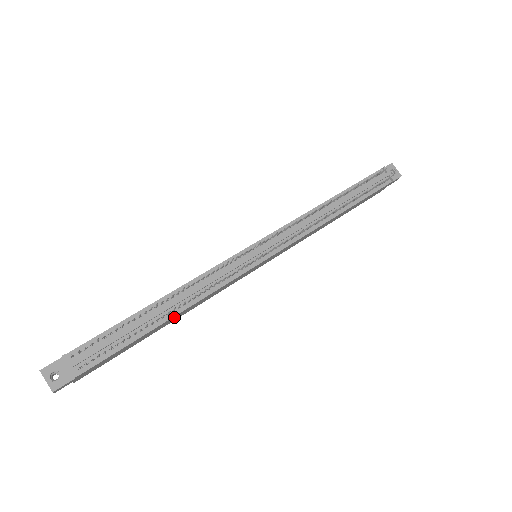
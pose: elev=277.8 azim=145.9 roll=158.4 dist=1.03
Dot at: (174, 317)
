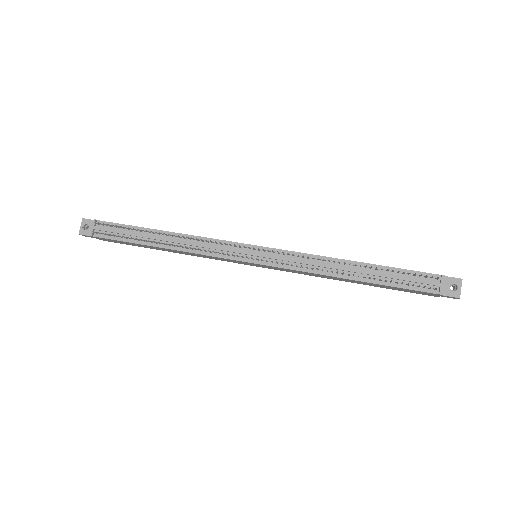
Dot at: (166, 249)
